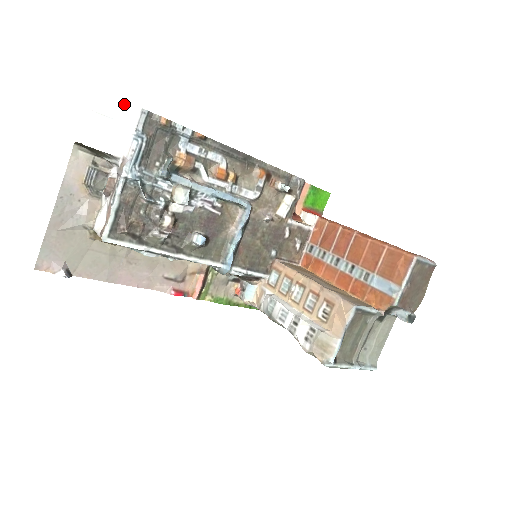
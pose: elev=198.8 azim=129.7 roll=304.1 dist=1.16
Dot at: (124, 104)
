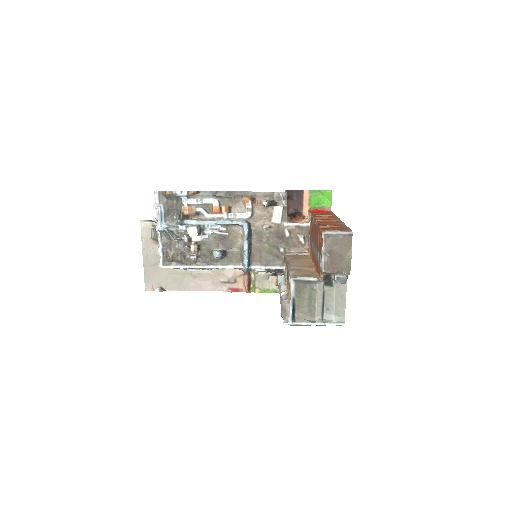
Dot at: (147, 192)
